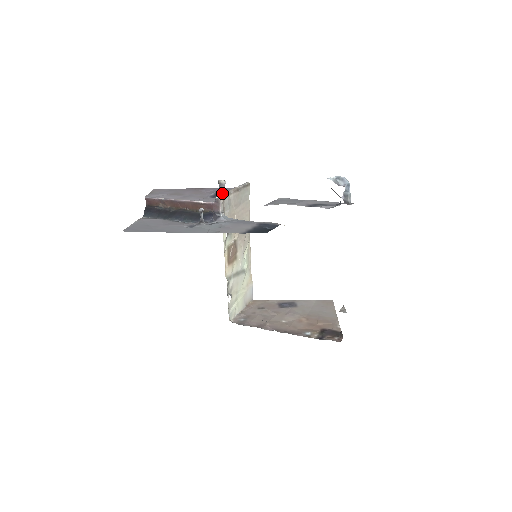
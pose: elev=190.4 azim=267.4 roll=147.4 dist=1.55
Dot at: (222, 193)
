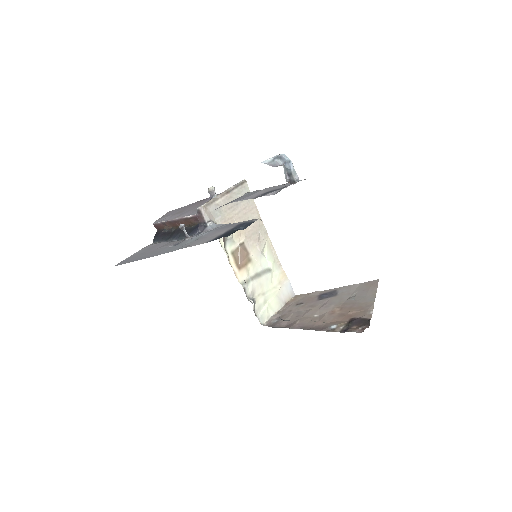
Dot at: occluded
